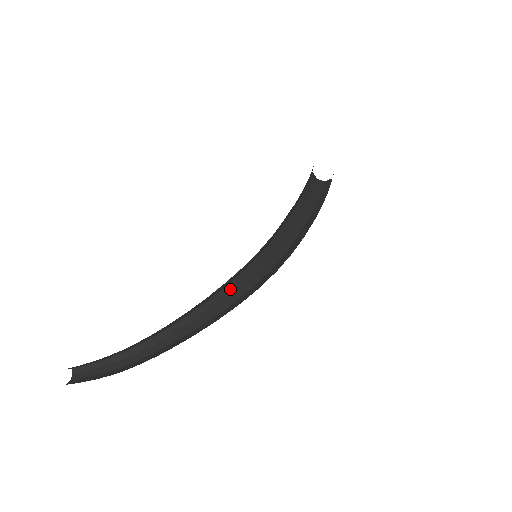
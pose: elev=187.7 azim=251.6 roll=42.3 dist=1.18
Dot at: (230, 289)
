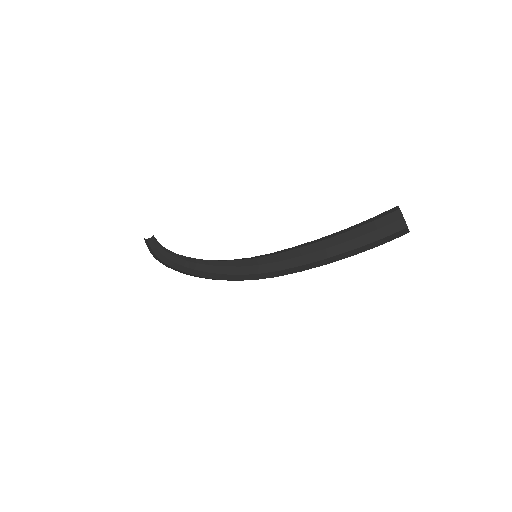
Dot at: (225, 264)
